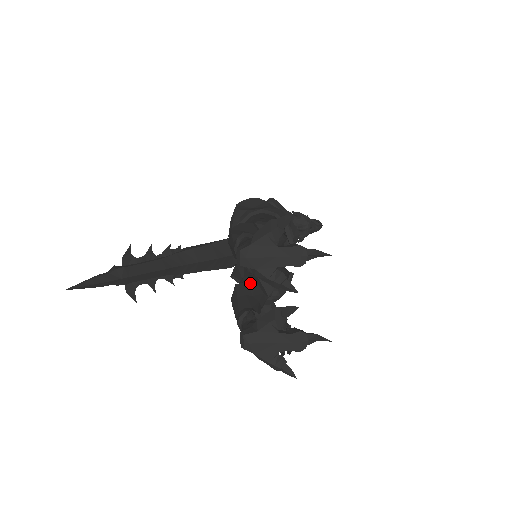
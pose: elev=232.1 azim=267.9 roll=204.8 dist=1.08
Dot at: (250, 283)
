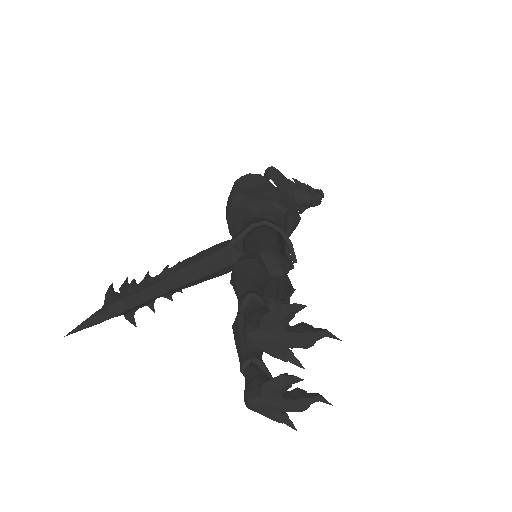
Dot at: occluded
